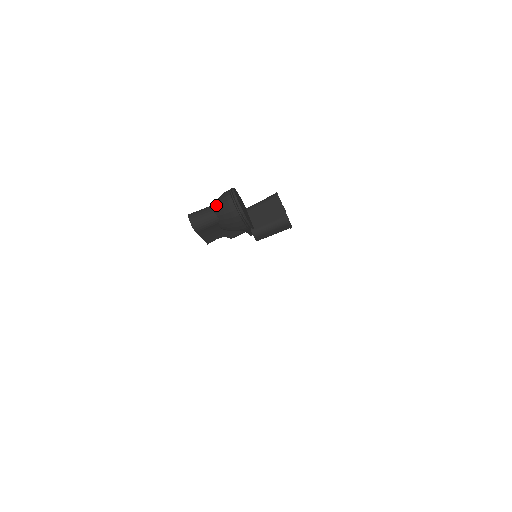
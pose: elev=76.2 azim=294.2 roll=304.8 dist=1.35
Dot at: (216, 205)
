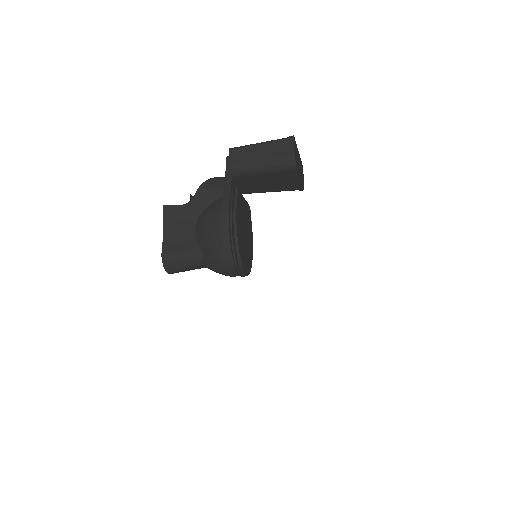
Dot at: occluded
